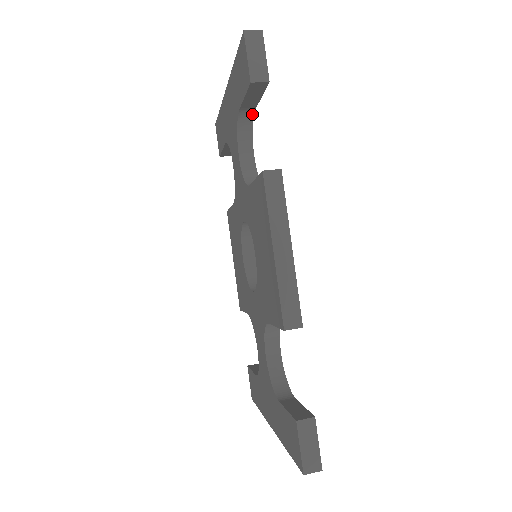
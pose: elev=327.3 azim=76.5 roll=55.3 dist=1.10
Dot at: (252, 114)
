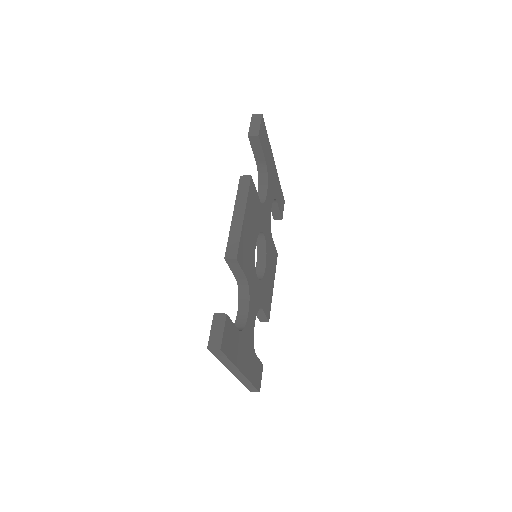
Dot at: (266, 167)
